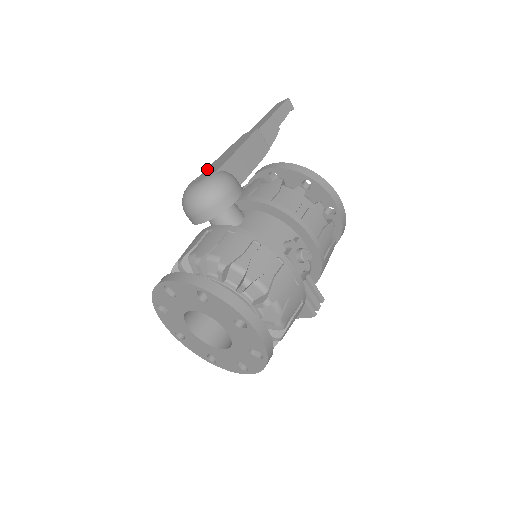
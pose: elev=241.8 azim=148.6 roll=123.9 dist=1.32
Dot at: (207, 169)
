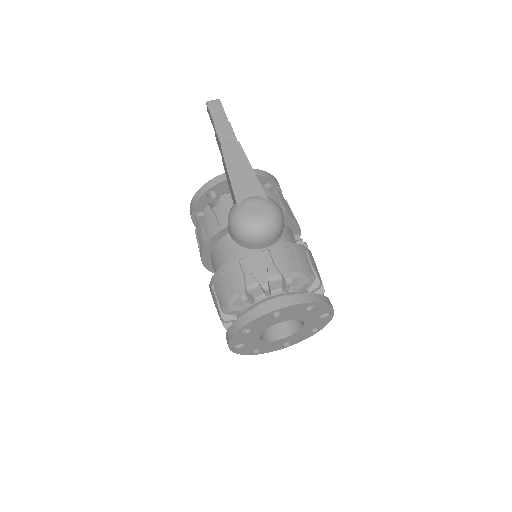
Dot at: (238, 193)
